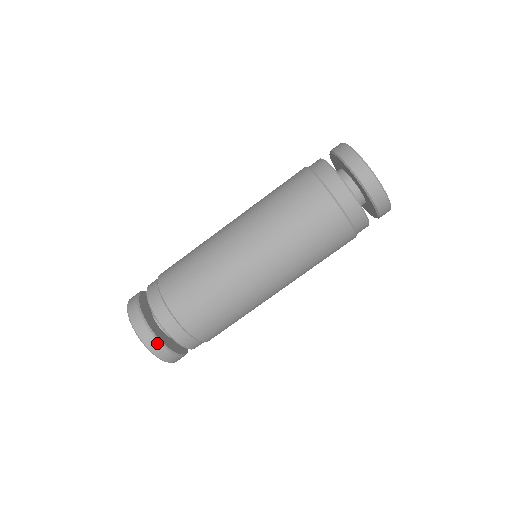
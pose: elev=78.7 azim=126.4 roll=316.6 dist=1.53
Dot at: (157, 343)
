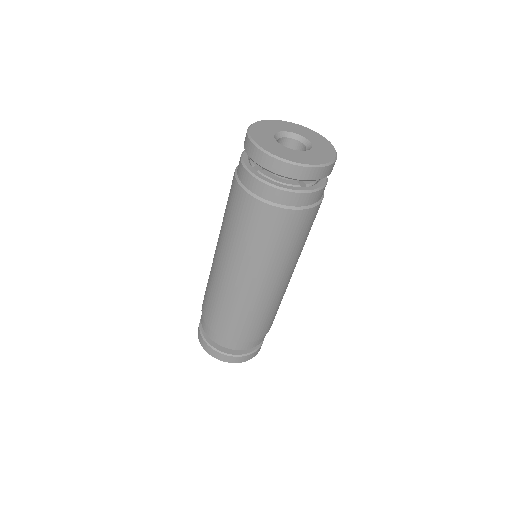
Dot at: (225, 356)
